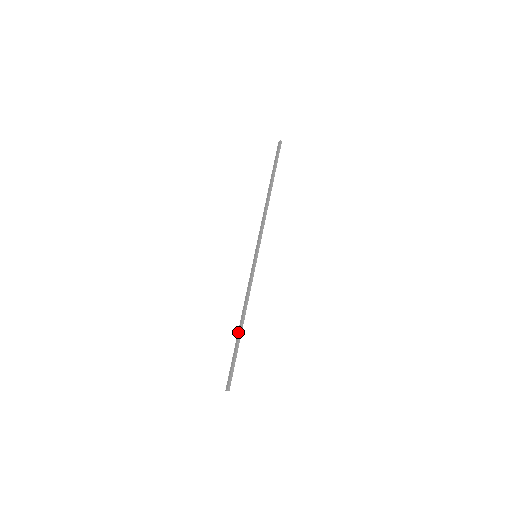
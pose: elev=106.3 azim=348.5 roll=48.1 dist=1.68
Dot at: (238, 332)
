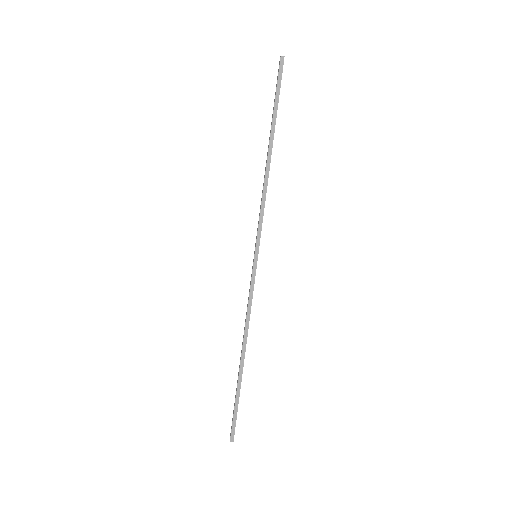
Dot at: (241, 367)
